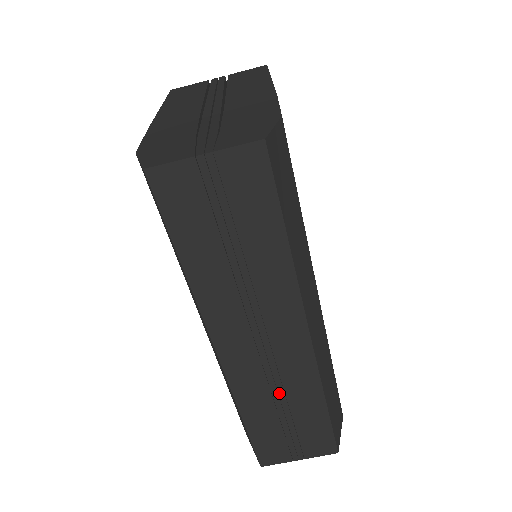
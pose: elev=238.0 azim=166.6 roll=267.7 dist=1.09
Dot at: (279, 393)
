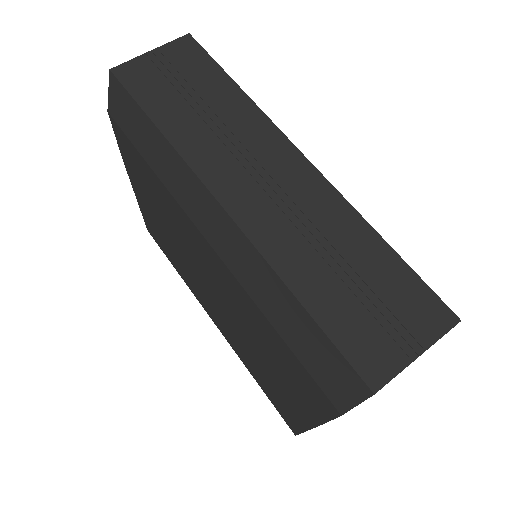
Dot at: (318, 240)
